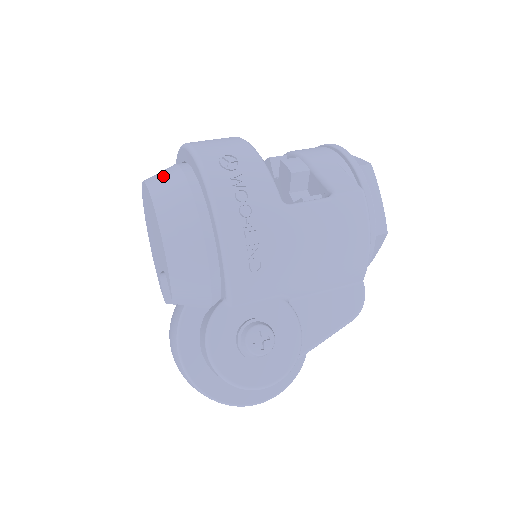
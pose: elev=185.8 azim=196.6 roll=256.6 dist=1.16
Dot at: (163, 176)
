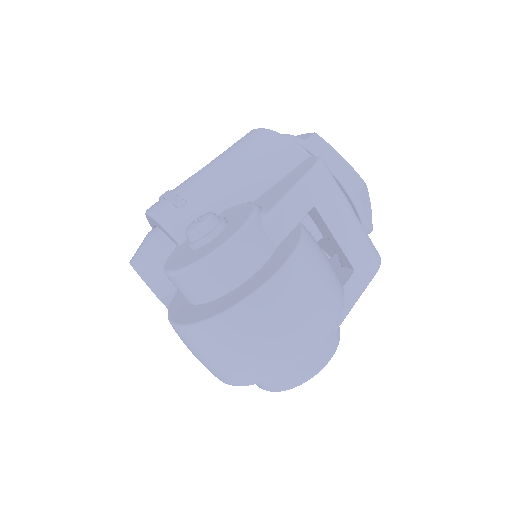
Dot at: occluded
